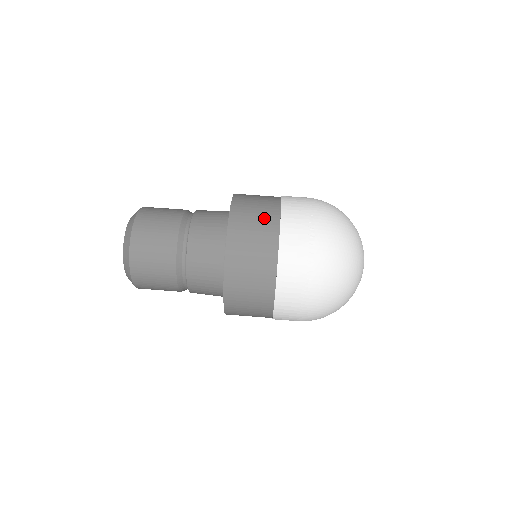
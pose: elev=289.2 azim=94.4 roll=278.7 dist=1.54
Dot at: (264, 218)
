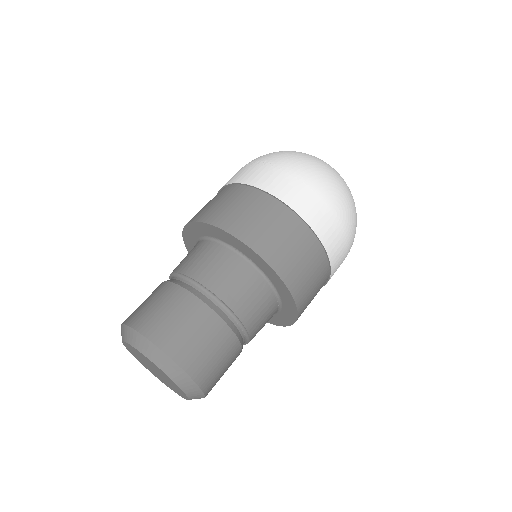
Dot at: occluded
